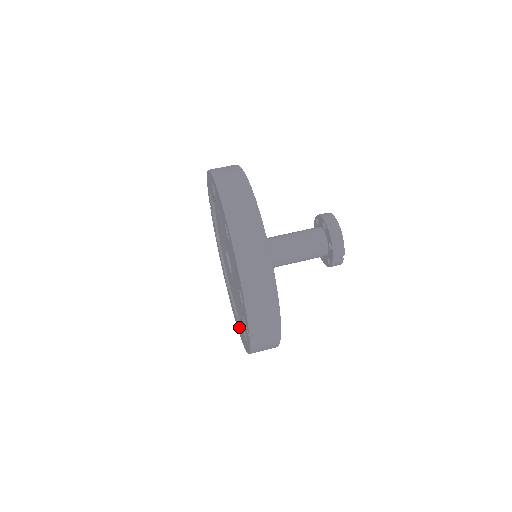
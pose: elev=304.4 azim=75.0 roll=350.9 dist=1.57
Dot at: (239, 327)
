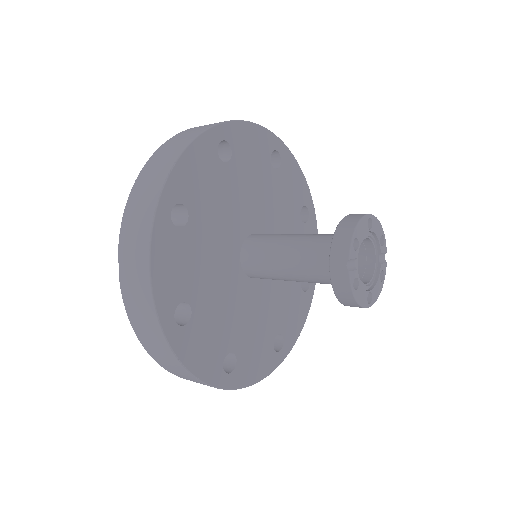
Dot at: occluded
